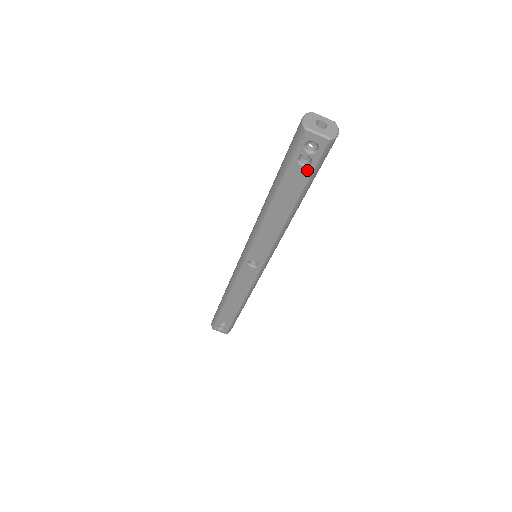
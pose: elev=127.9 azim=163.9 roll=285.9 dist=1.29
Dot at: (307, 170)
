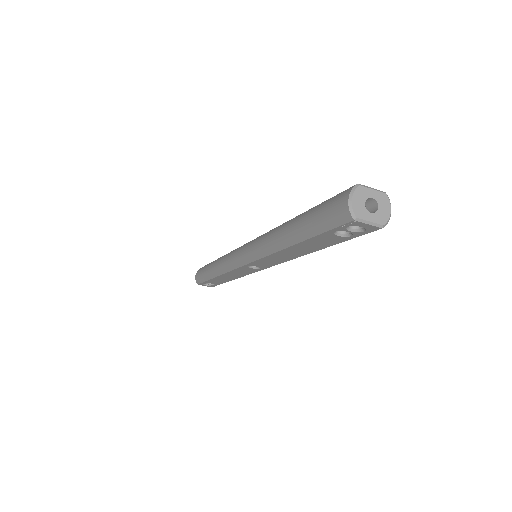
Dot at: (343, 238)
